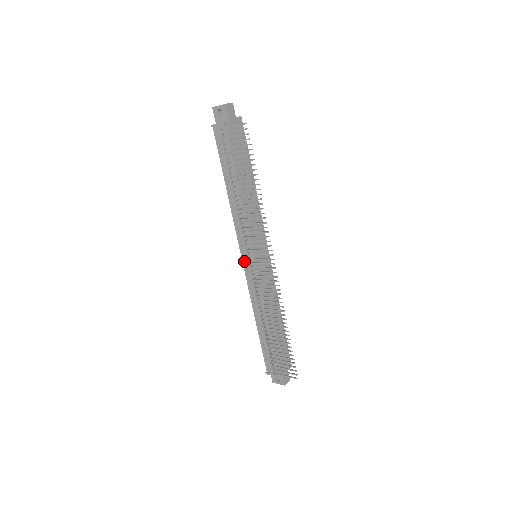
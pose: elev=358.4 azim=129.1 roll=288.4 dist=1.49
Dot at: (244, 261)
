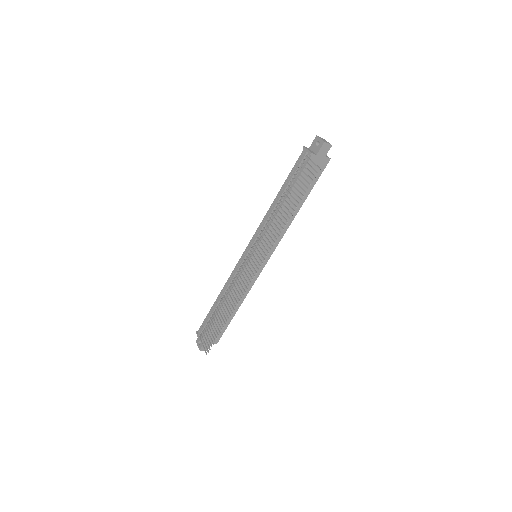
Dot at: (246, 251)
